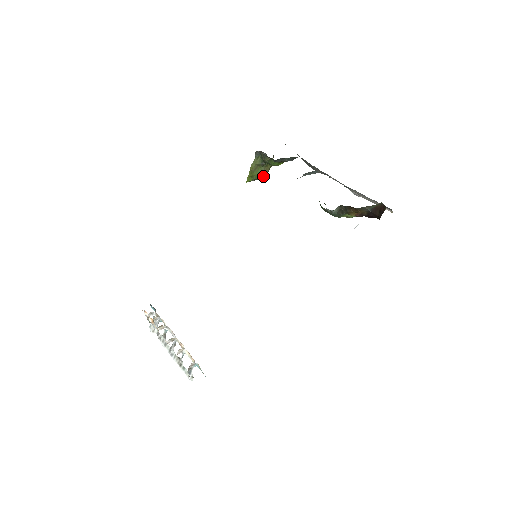
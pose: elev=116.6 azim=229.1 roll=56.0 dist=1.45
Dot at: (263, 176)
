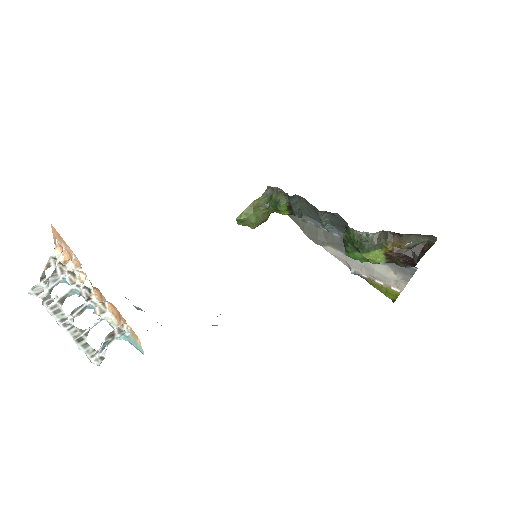
Dot at: (257, 221)
